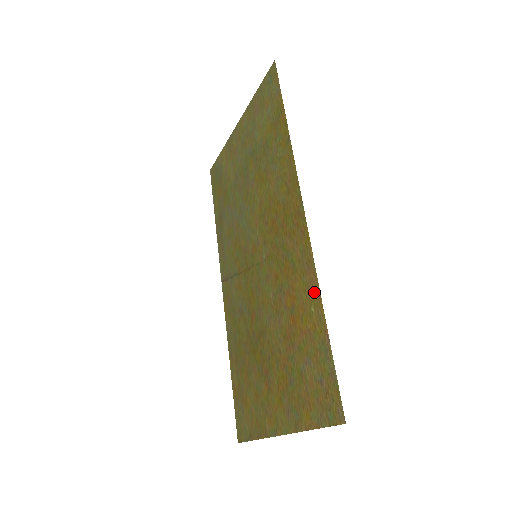
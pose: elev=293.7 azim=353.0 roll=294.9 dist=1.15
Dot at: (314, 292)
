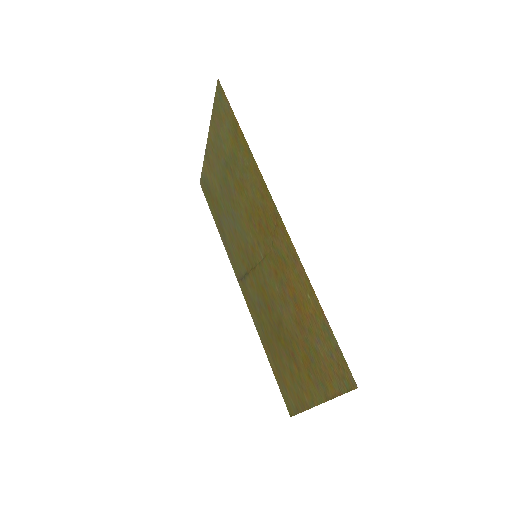
Dot at: (305, 282)
